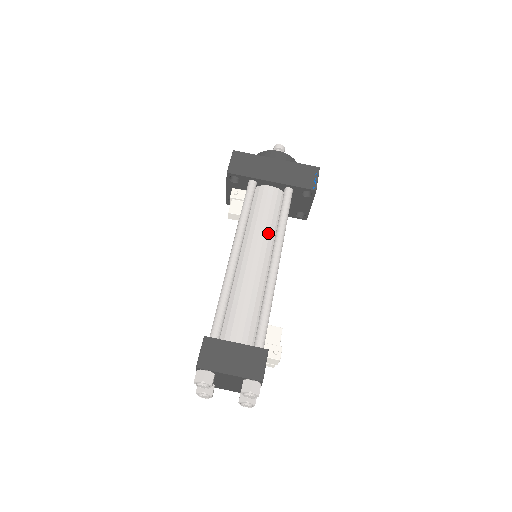
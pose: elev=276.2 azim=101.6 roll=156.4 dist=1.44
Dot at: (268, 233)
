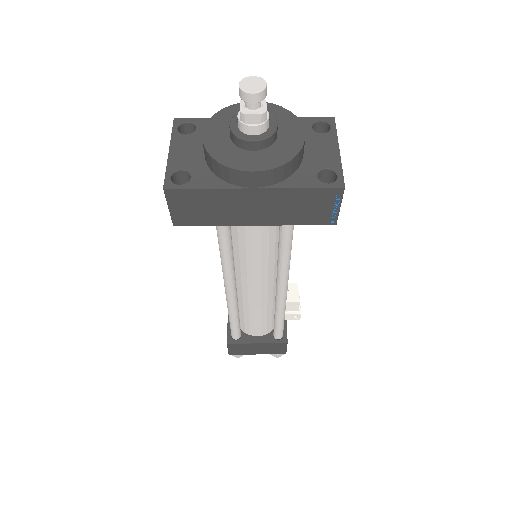
Dot at: (266, 266)
